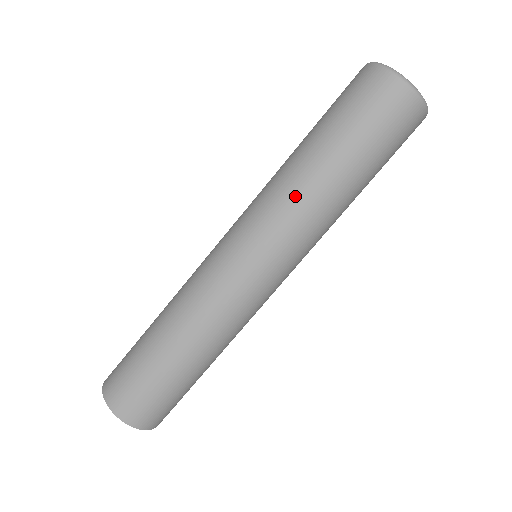
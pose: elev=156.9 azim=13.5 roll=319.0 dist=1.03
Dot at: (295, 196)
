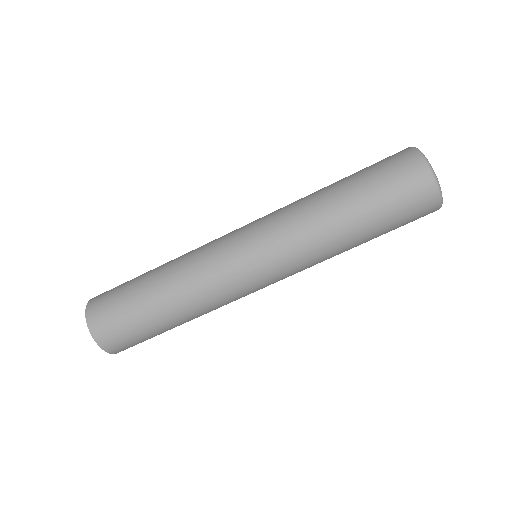
Dot at: (306, 221)
